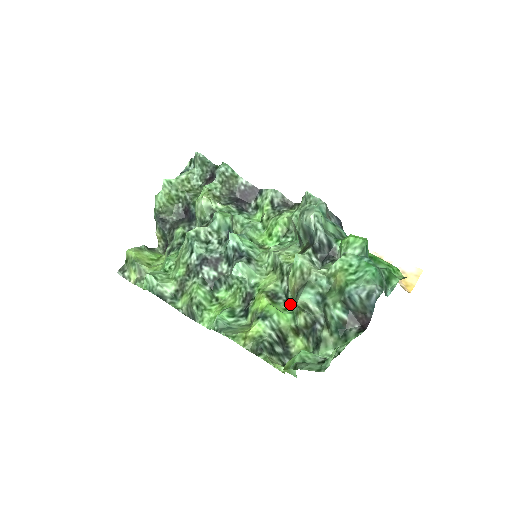
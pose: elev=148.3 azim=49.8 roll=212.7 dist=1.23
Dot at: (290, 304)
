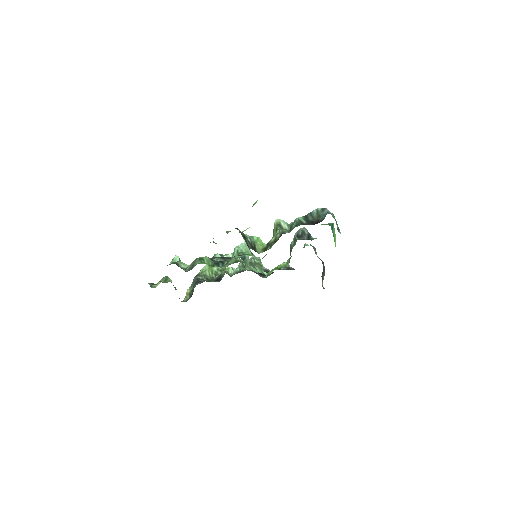
Dot at: occluded
